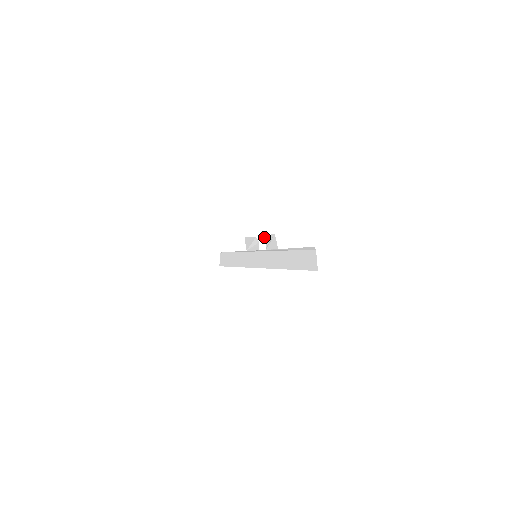
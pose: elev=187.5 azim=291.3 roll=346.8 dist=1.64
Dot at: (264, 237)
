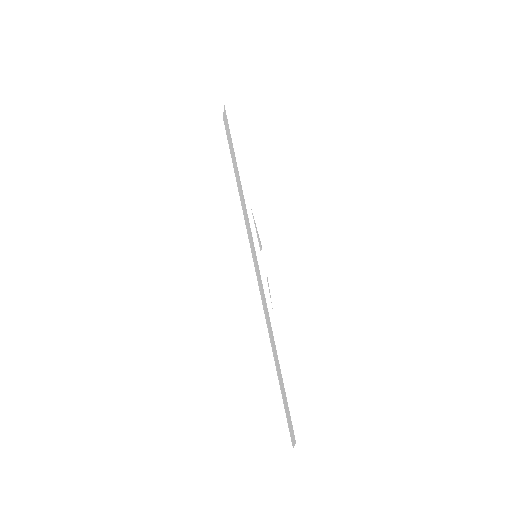
Dot at: occluded
